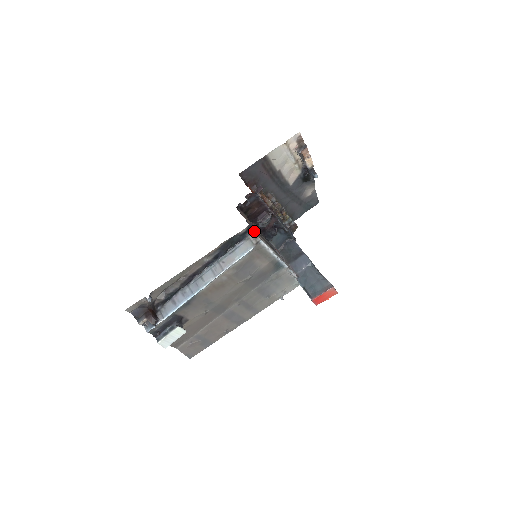
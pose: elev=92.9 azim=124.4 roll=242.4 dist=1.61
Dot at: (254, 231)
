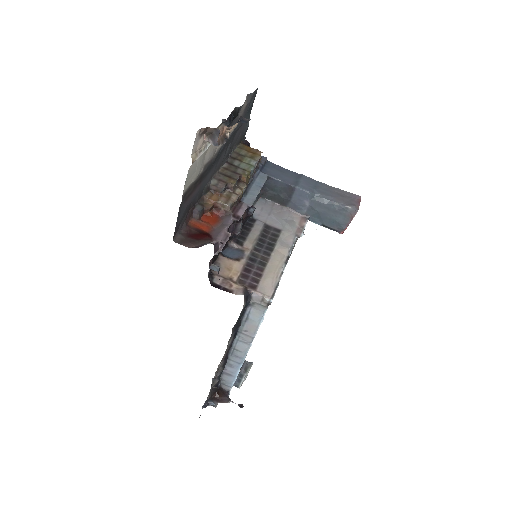
Dot at: (253, 292)
